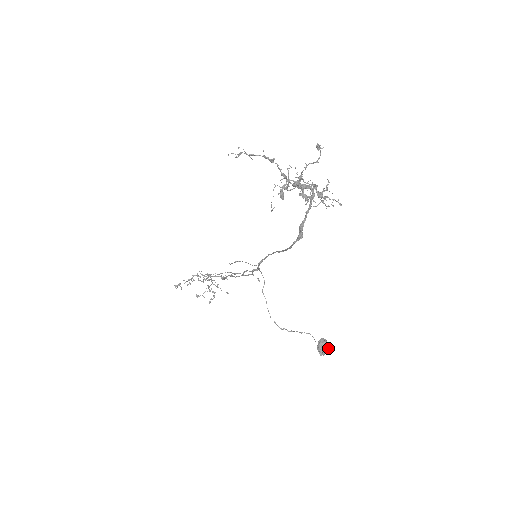
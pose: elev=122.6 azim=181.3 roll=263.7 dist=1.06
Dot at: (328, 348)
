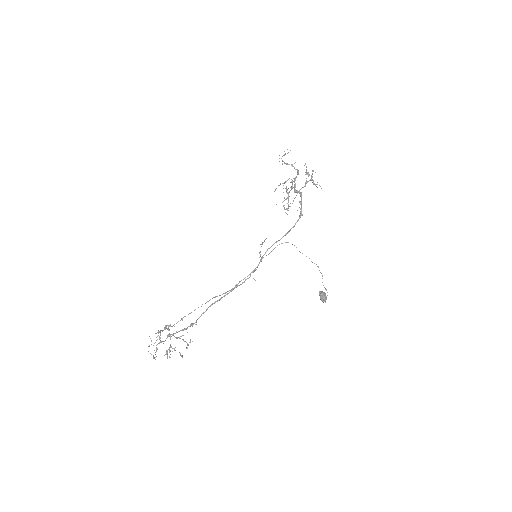
Dot at: occluded
